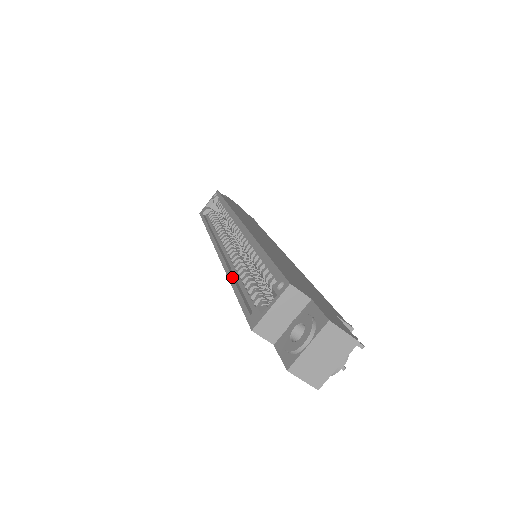
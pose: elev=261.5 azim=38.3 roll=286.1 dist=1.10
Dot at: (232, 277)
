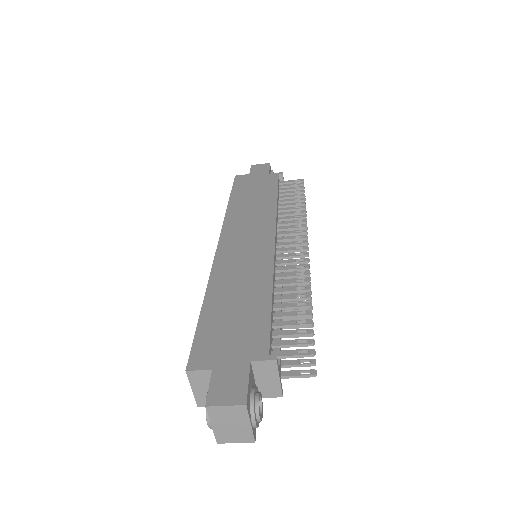
Dot at: occluded
